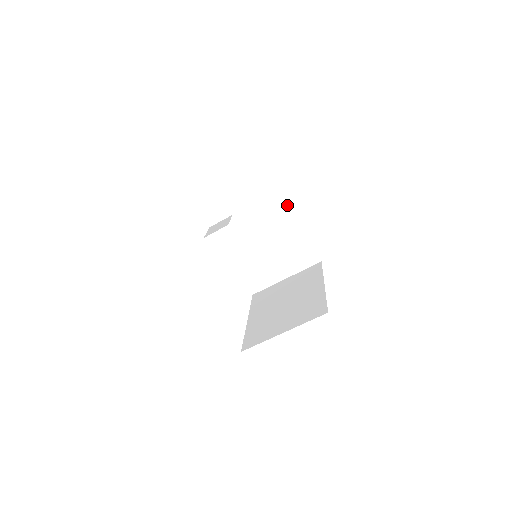
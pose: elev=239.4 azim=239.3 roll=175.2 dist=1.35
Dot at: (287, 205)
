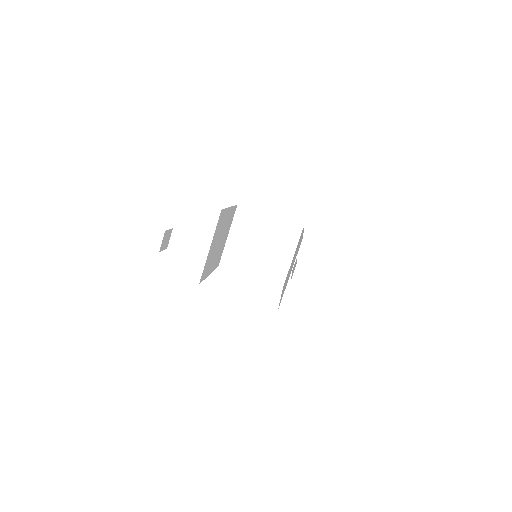
Dot at: (250, 211)
